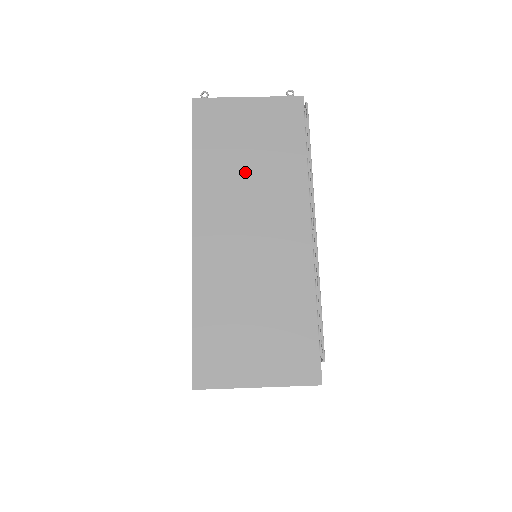
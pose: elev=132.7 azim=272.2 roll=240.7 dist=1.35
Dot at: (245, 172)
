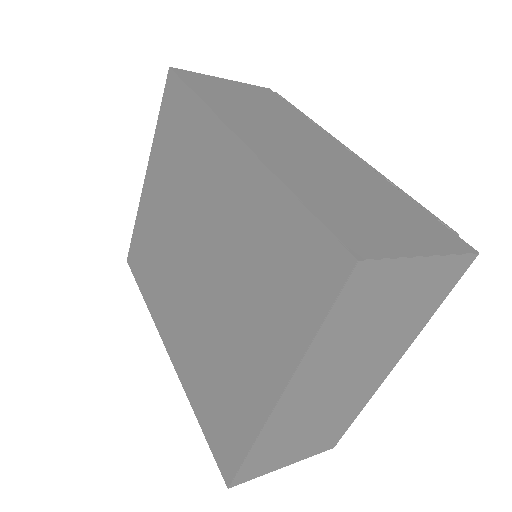
Dot at: (258, 112)
